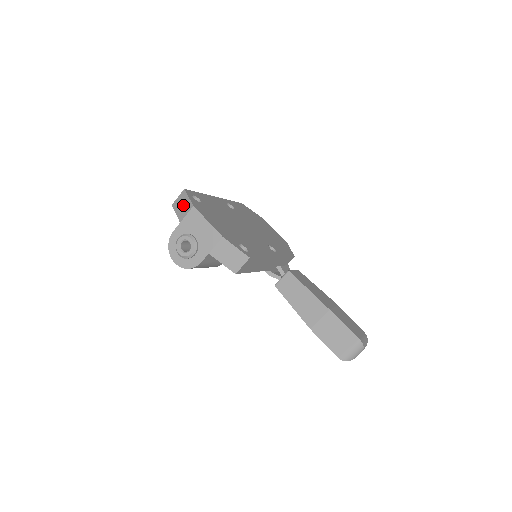
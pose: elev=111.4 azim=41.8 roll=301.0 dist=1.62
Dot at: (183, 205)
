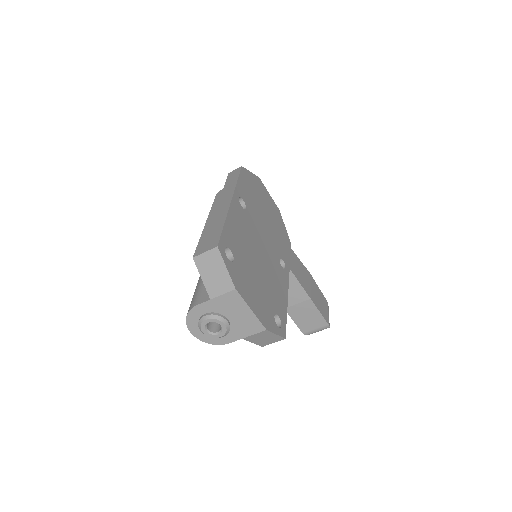
Dot at: (216, 274)
